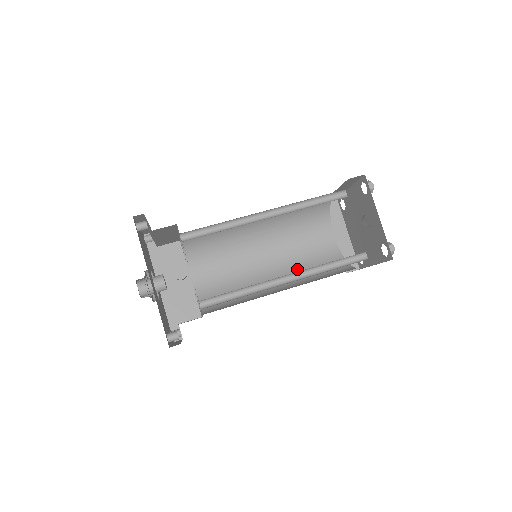
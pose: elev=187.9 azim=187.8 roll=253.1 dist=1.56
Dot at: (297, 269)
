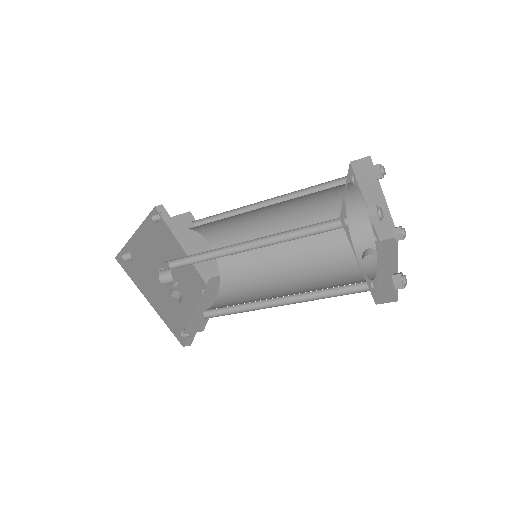
Dot at: (316, 243)
